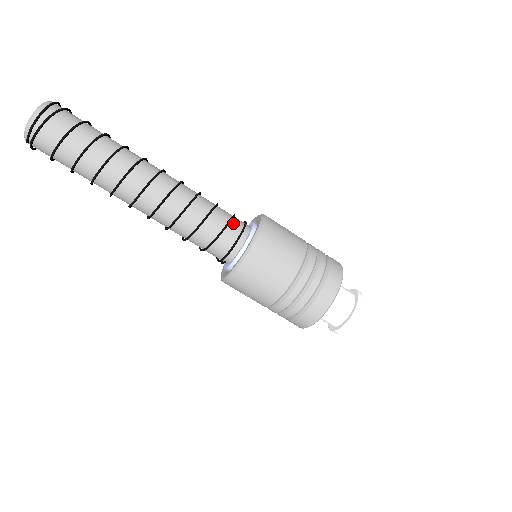
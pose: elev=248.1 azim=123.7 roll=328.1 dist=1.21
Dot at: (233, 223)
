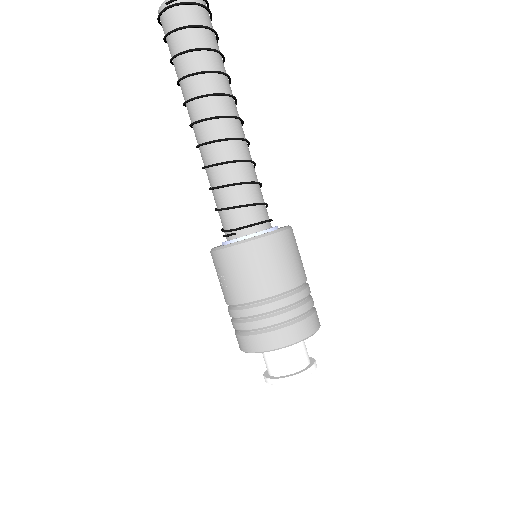
Dot at: (266, 209)
